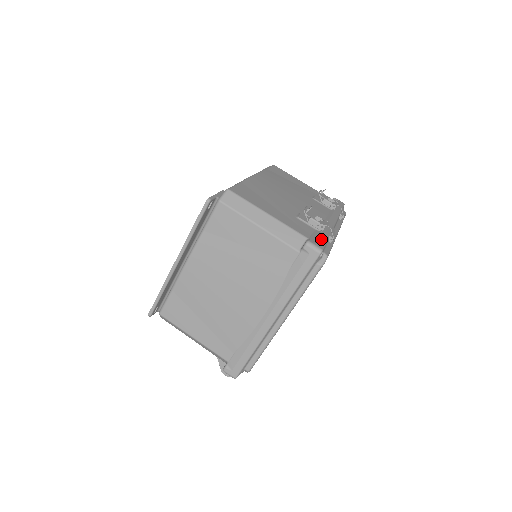
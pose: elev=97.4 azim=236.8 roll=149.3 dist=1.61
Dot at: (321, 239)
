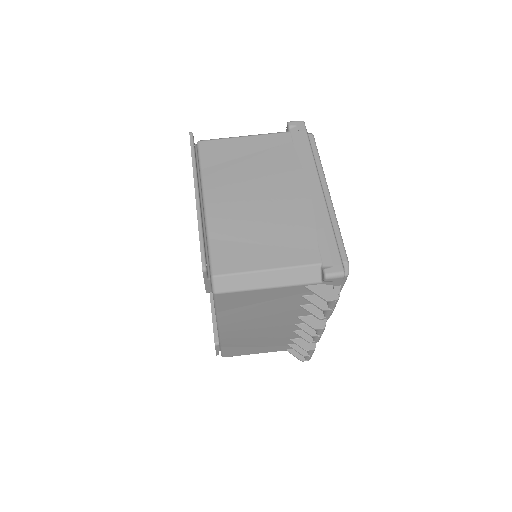
Dot at: occluded
